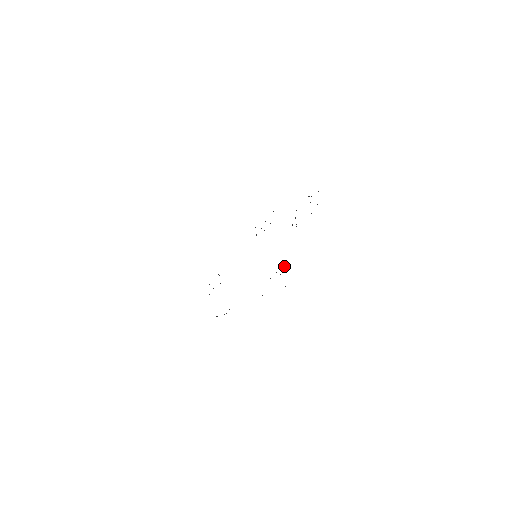
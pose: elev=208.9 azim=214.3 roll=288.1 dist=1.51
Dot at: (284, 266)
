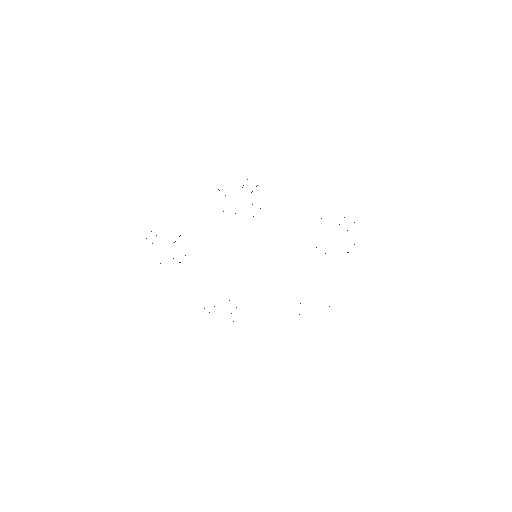
Dot at: occluded
